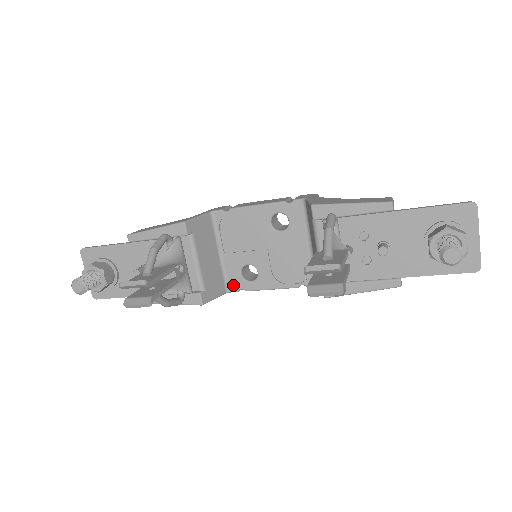
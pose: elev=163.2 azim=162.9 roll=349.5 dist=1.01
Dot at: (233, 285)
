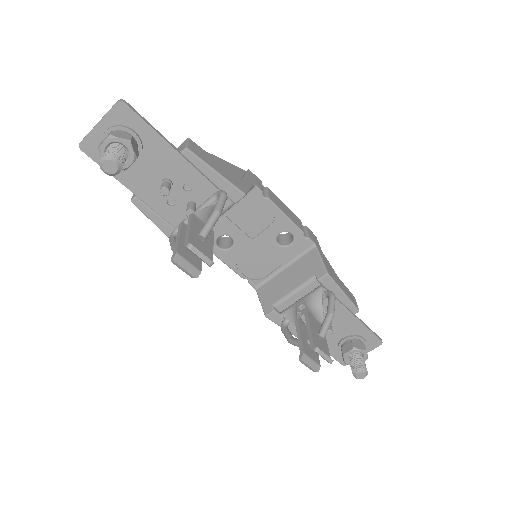
Dot at: occluded
